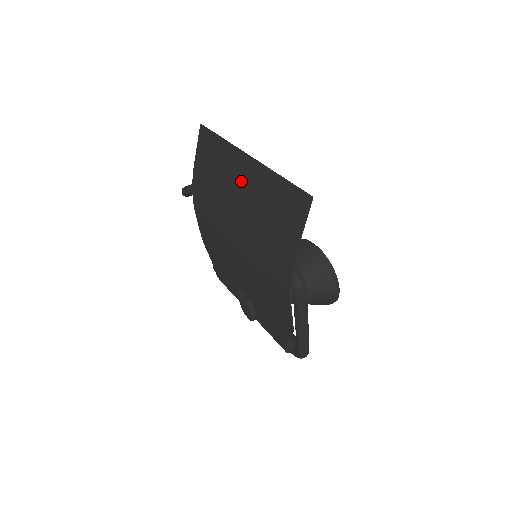
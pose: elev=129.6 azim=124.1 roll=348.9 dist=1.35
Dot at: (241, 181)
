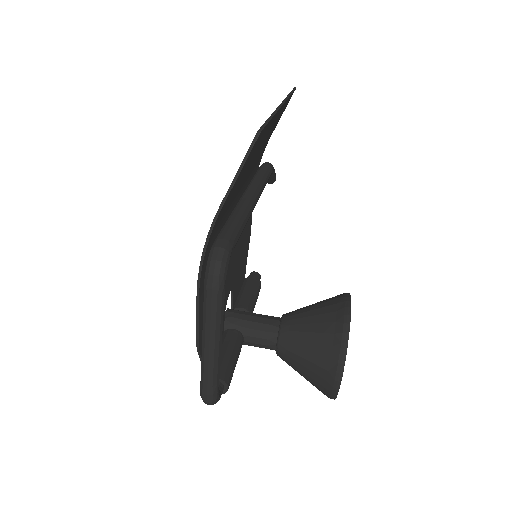
Dot at: occluded
